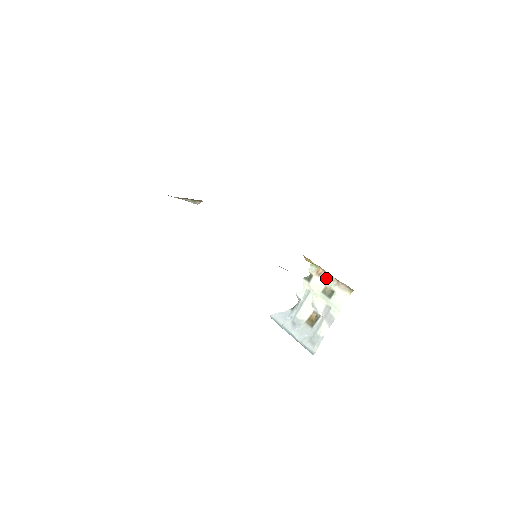
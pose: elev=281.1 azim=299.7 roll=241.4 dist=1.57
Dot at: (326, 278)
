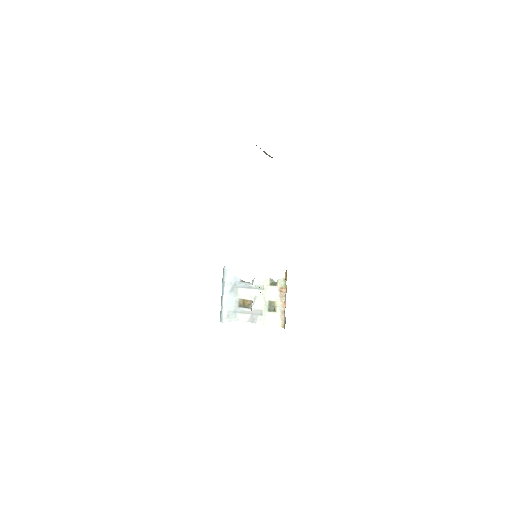
Dot at: (281, 299)
